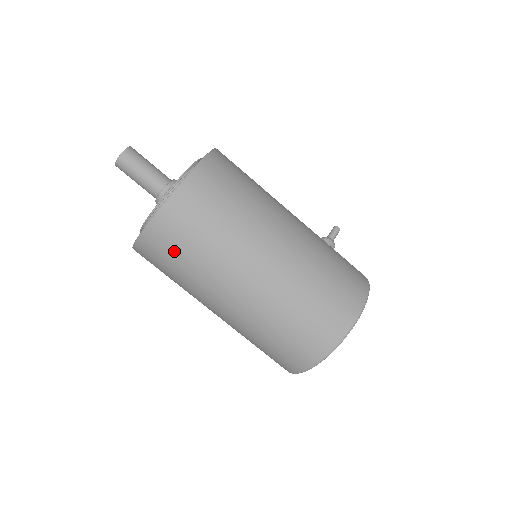
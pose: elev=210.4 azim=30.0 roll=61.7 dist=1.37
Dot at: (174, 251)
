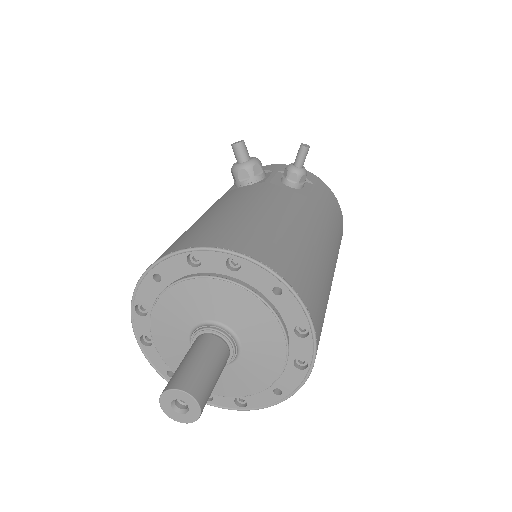
Dot at: occluded
